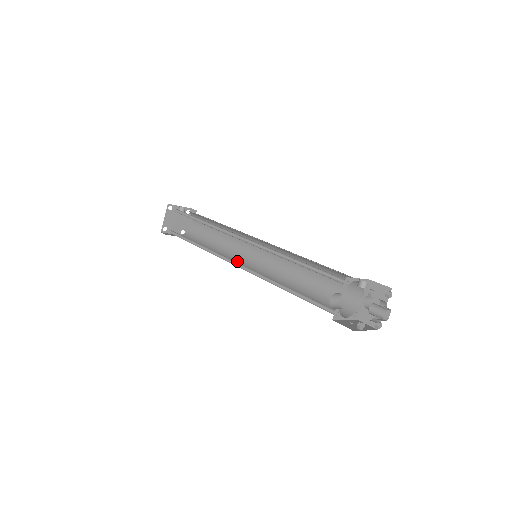
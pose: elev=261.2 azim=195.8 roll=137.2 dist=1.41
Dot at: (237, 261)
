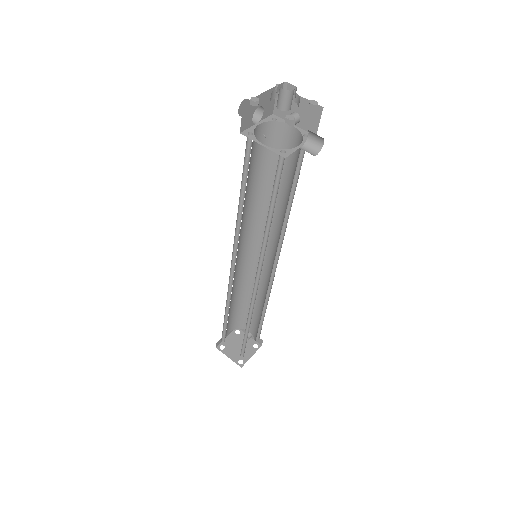
Dot at: occluded
